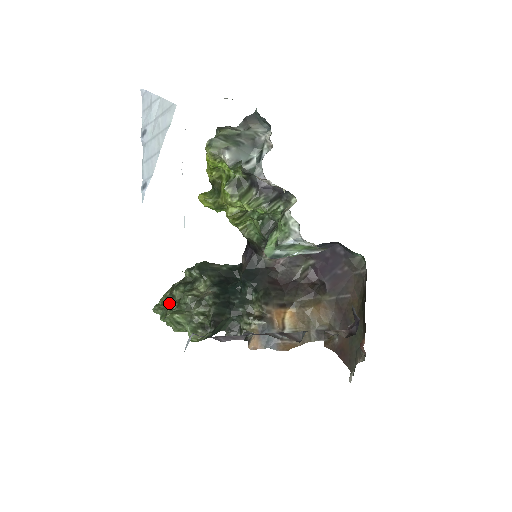
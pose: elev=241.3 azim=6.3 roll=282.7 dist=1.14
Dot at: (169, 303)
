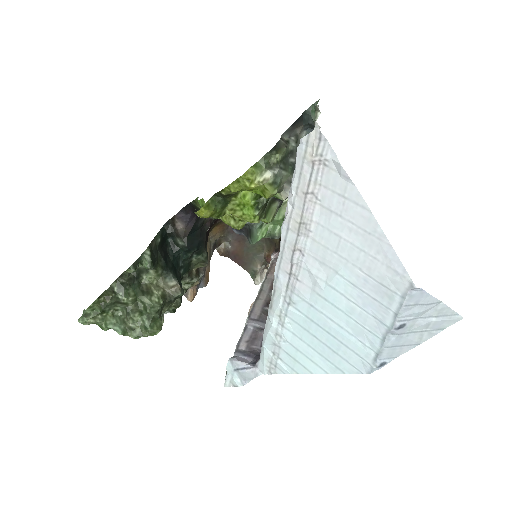
Dot at: (110, 309)
